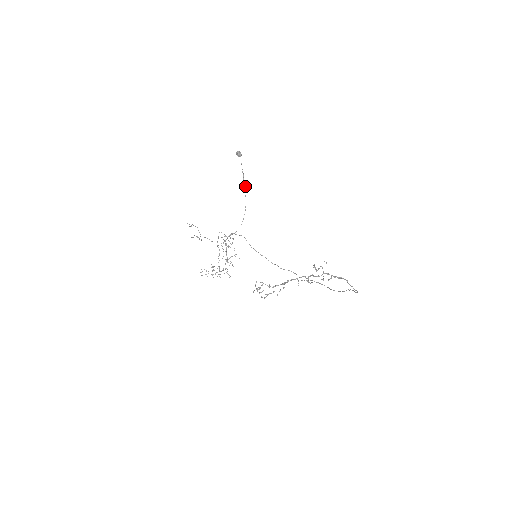
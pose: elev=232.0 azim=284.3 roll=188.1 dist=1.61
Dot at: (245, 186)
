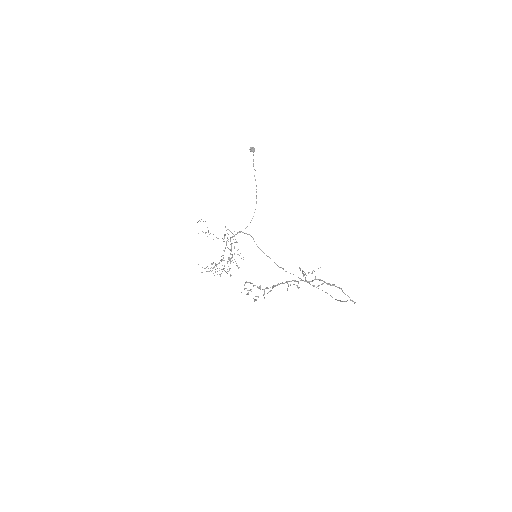
Dot at: occluded
